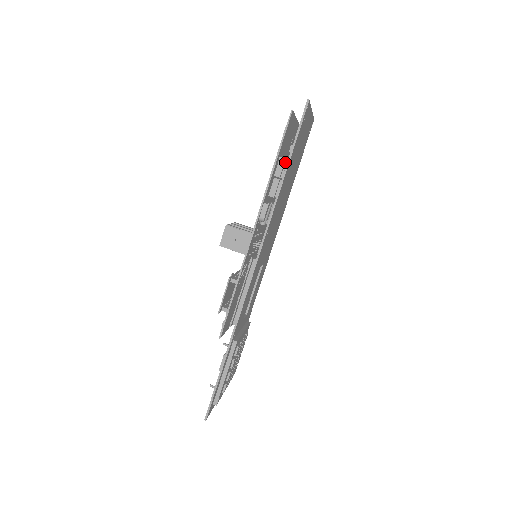
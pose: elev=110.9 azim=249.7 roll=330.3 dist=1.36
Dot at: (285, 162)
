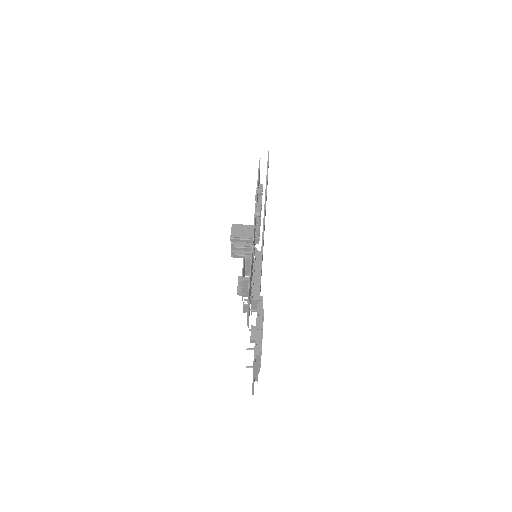
Dot at: occluded
